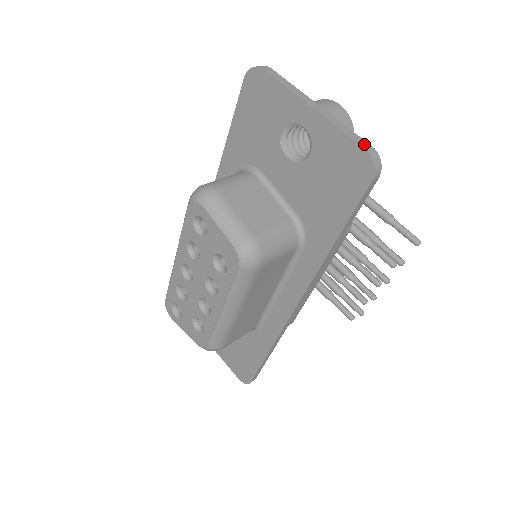
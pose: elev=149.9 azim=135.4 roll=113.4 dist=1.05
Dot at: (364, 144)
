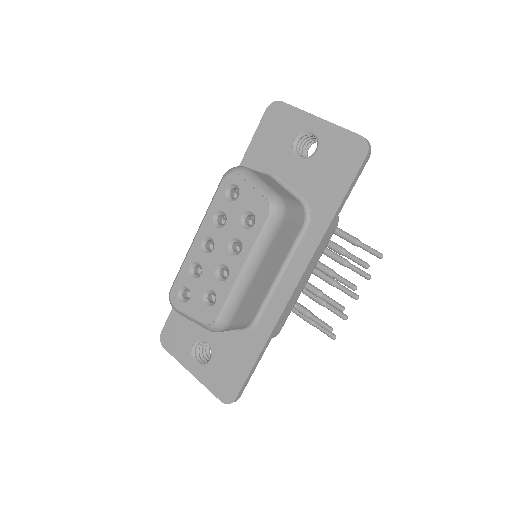
Dot at: (359, 135)
